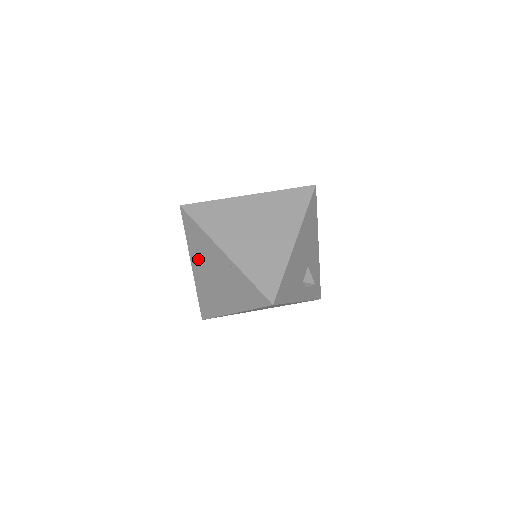
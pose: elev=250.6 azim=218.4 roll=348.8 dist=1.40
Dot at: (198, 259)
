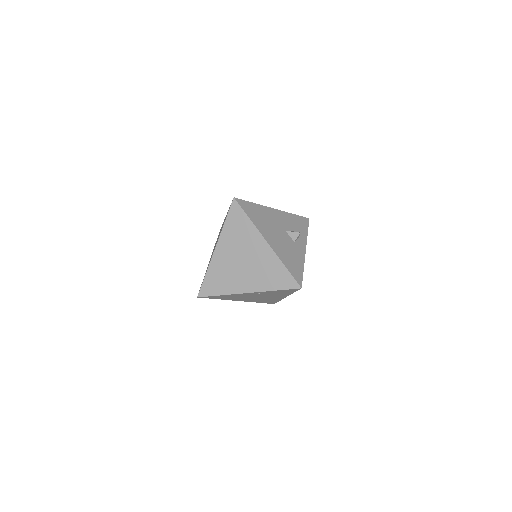
Dot at: (238, 299)
